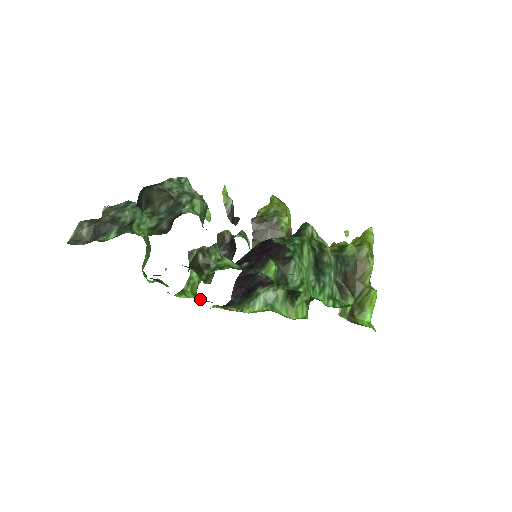
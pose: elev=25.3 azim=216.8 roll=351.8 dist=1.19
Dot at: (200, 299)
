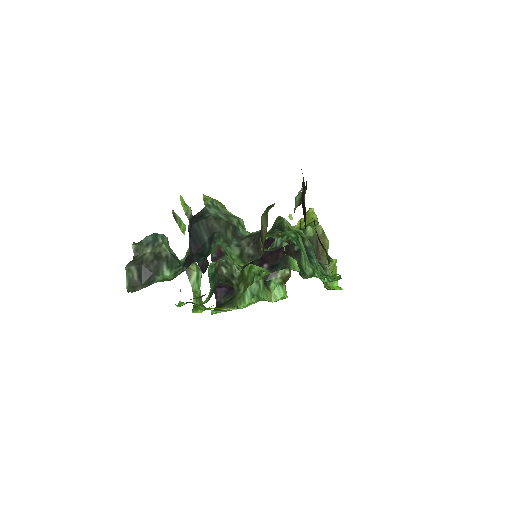
Dot at: occluded
